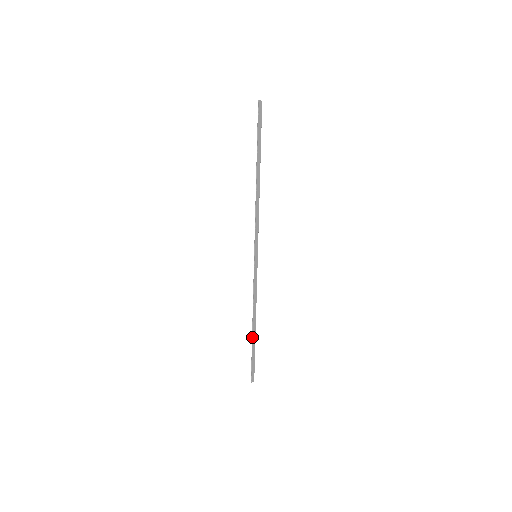
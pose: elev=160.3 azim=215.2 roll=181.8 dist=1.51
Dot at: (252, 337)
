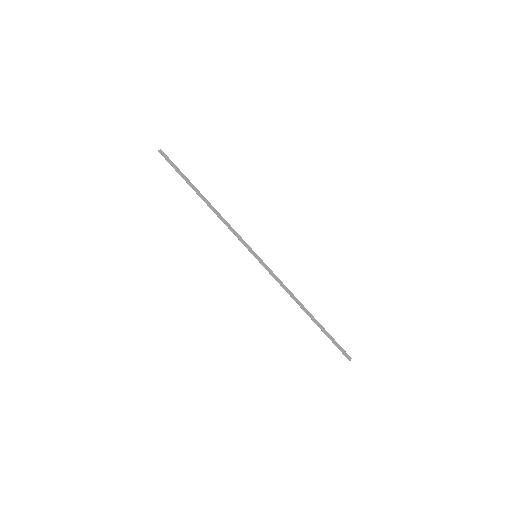
Dot at: occluded
